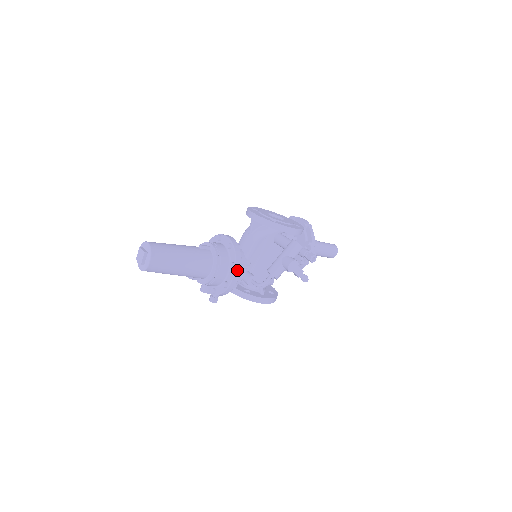
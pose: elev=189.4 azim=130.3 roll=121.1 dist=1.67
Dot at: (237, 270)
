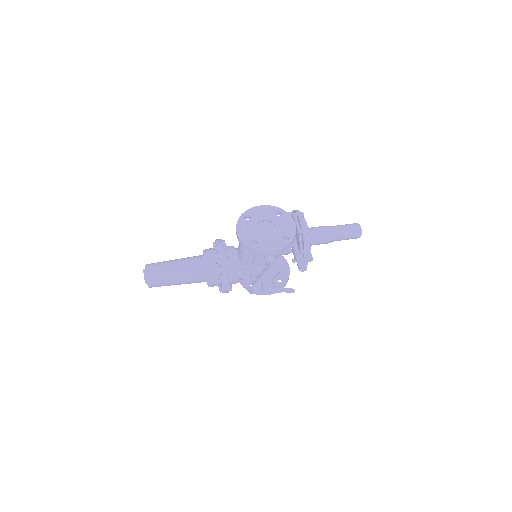
Dot at: (224, 284)
